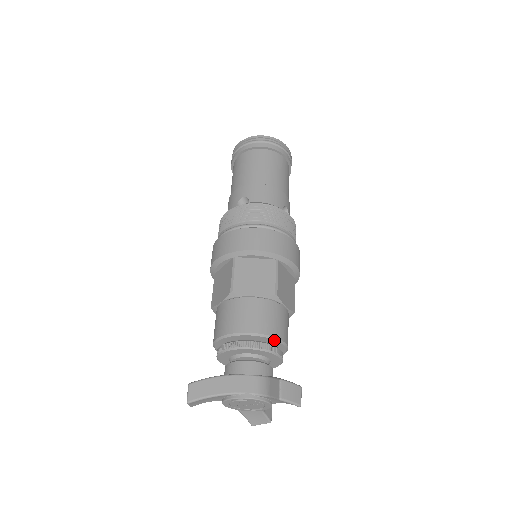
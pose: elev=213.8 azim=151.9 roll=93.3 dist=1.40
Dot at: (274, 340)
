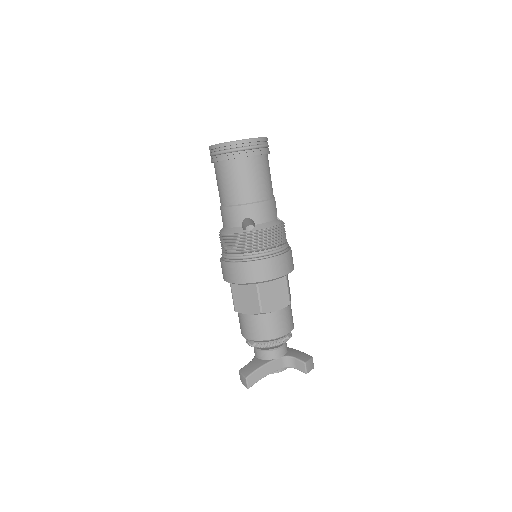
Dot at: occluded
